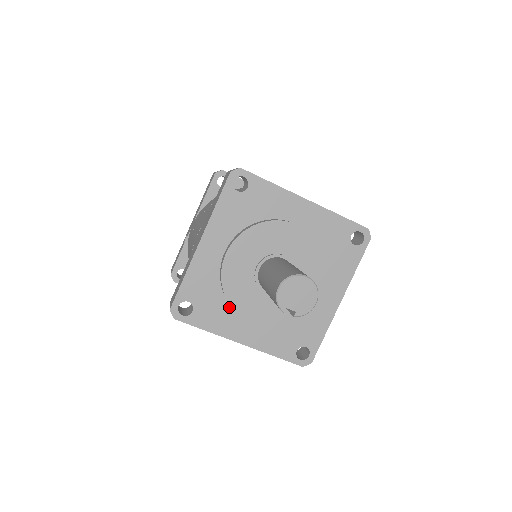
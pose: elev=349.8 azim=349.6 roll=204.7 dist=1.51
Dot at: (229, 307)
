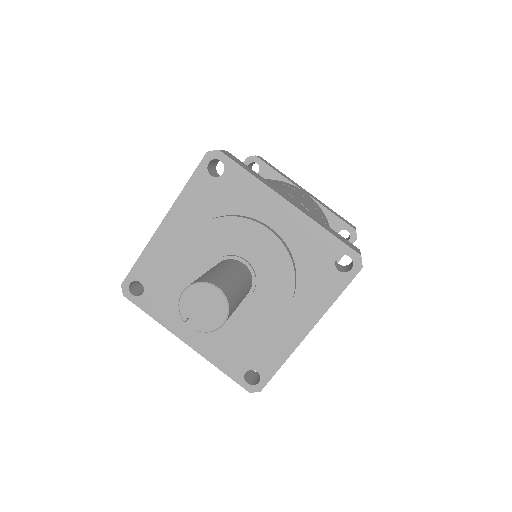
Dot at: occluded
